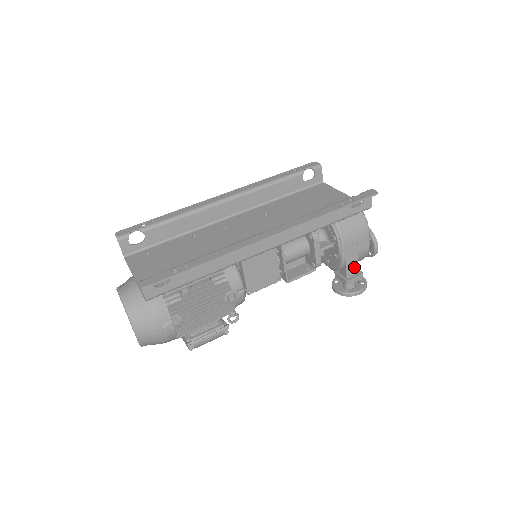
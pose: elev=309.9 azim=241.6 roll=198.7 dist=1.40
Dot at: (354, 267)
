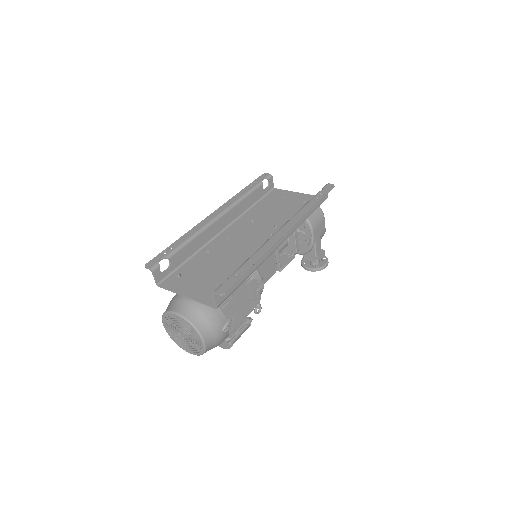
Dot at: (319, 247)
